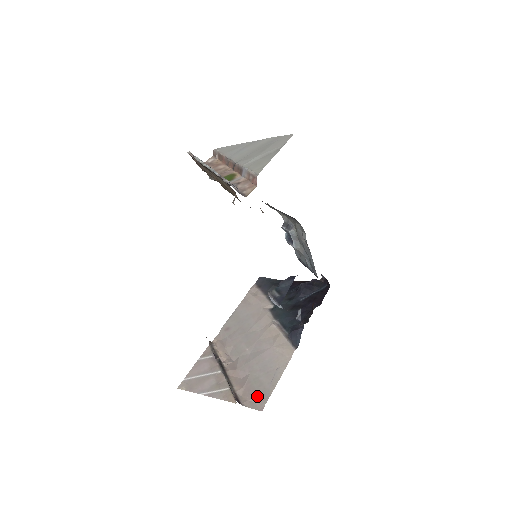
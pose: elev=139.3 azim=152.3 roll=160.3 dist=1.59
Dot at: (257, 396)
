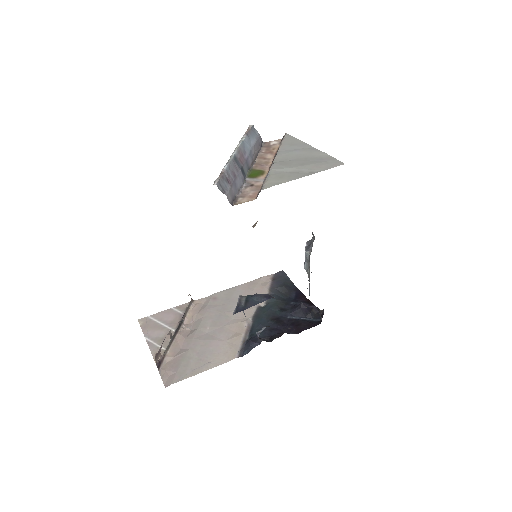
Dot at: (174, 372)
